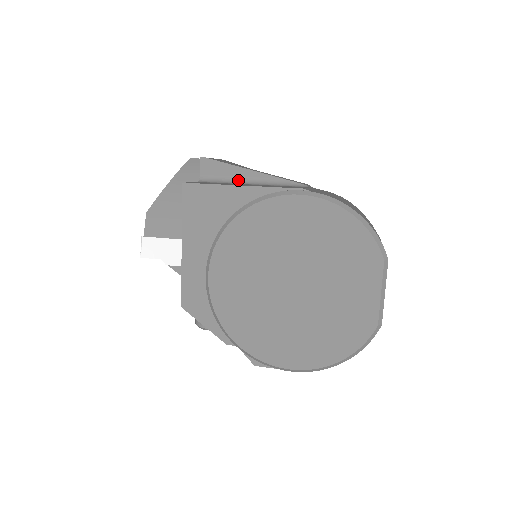
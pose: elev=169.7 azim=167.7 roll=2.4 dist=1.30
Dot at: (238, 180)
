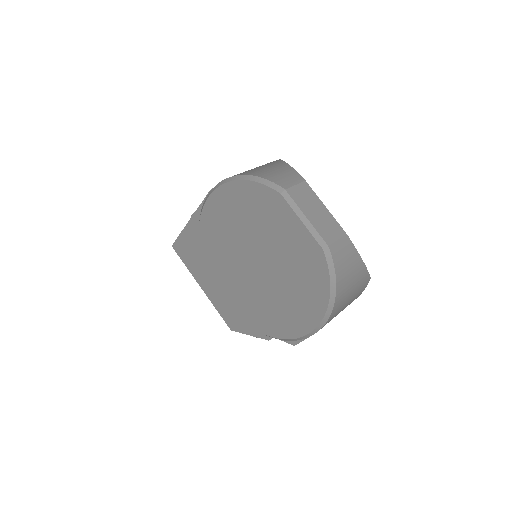
Dot at: occluded
